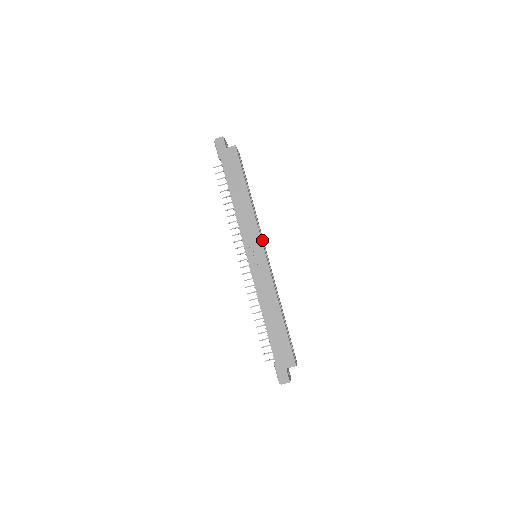
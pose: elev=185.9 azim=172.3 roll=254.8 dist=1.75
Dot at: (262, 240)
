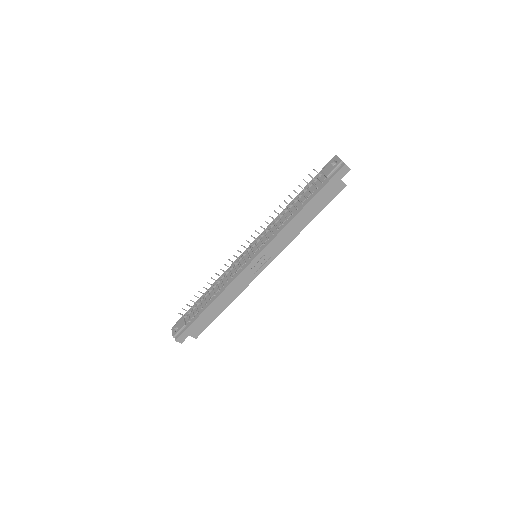
Dot at: occluded
